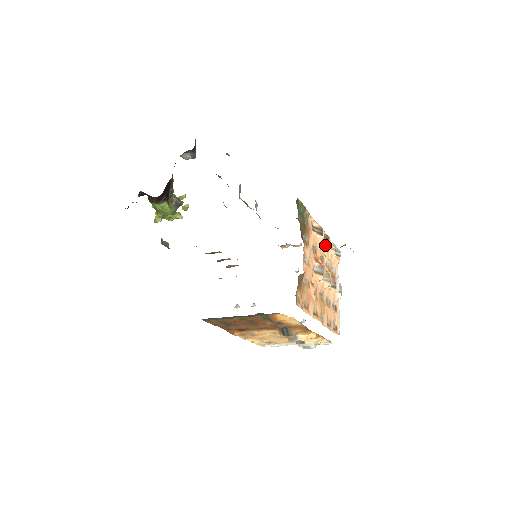
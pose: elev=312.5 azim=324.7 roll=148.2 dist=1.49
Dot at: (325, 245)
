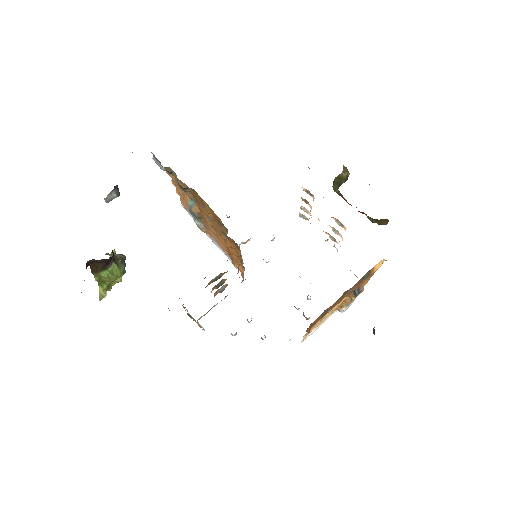
Dot at: (311, 207)
